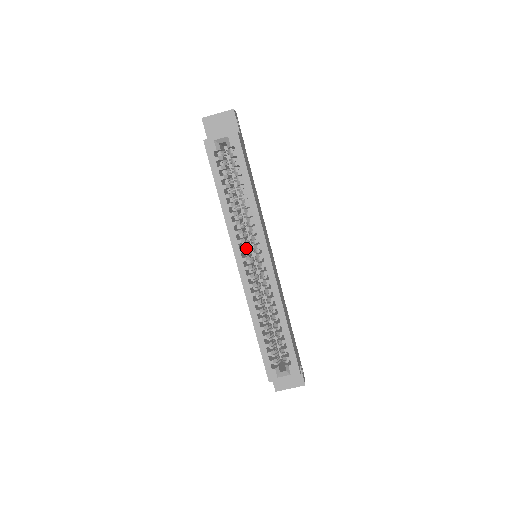
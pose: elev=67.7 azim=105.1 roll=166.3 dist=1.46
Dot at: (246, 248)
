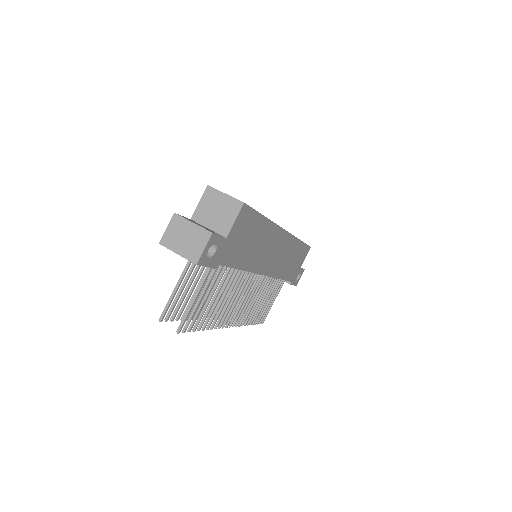
Dot at: occluded
